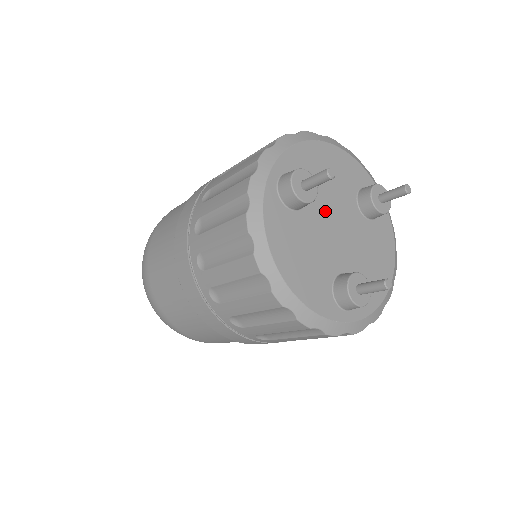
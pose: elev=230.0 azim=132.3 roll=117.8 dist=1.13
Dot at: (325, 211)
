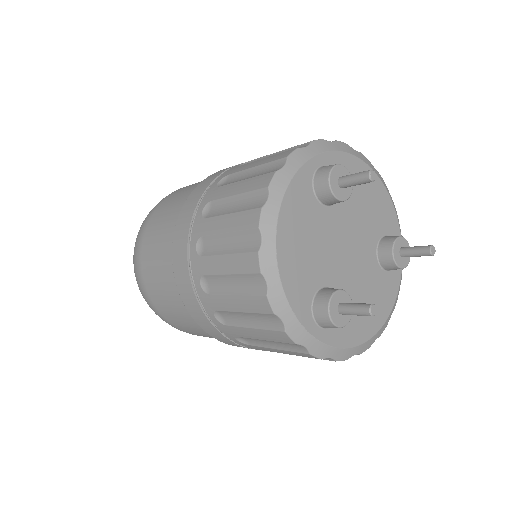
Dot at: (346, 226)
